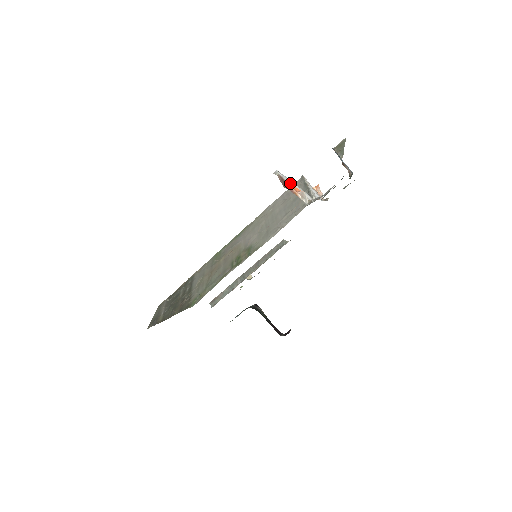
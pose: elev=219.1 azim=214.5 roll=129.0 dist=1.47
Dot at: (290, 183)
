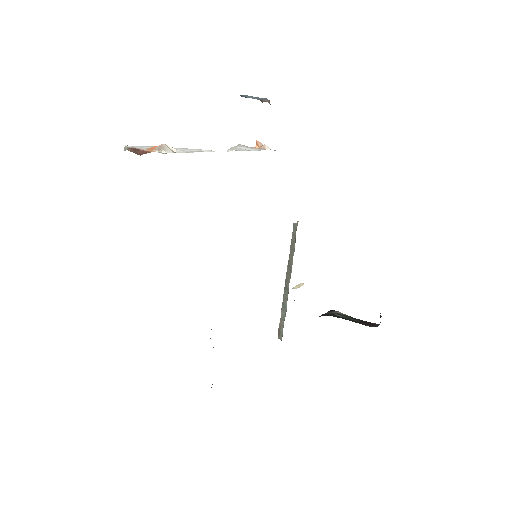
Dot at: occluded
